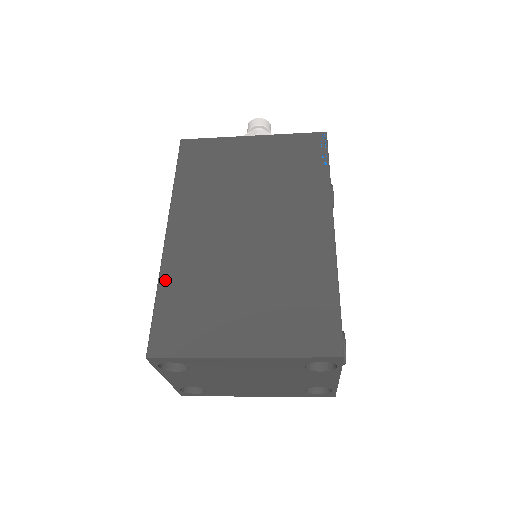
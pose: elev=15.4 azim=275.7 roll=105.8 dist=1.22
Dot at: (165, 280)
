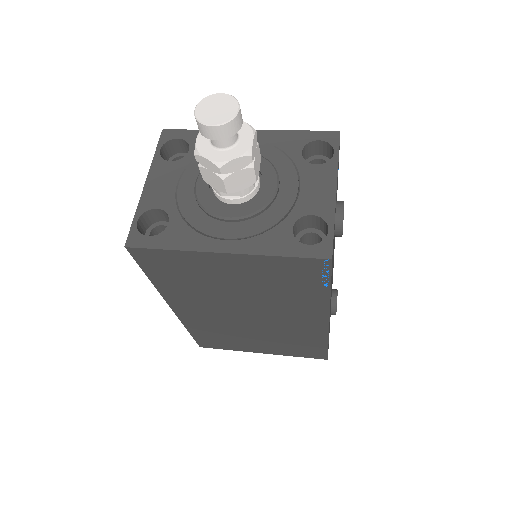
Dot at: (190, 328)
